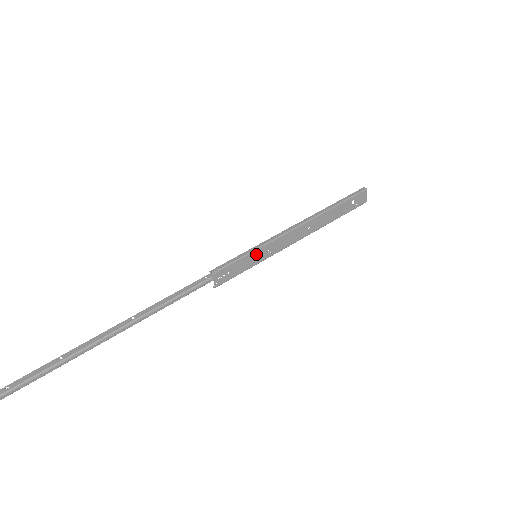
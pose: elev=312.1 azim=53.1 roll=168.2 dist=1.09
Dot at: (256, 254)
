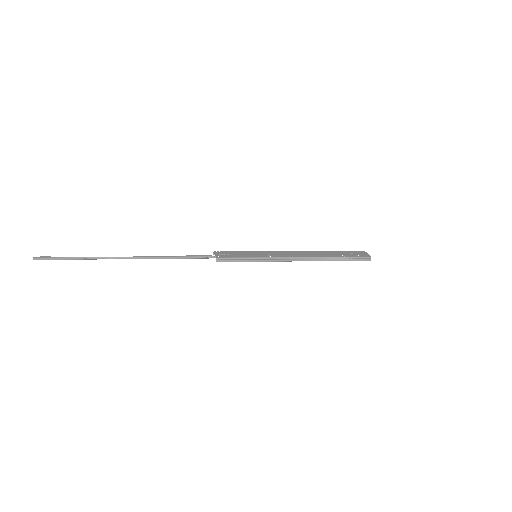
Dot at: (255, 253)
